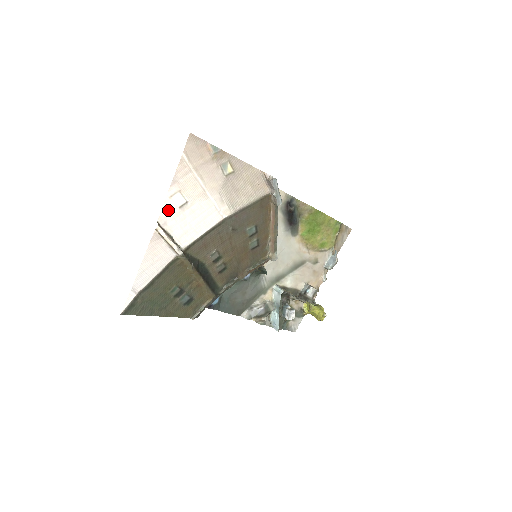
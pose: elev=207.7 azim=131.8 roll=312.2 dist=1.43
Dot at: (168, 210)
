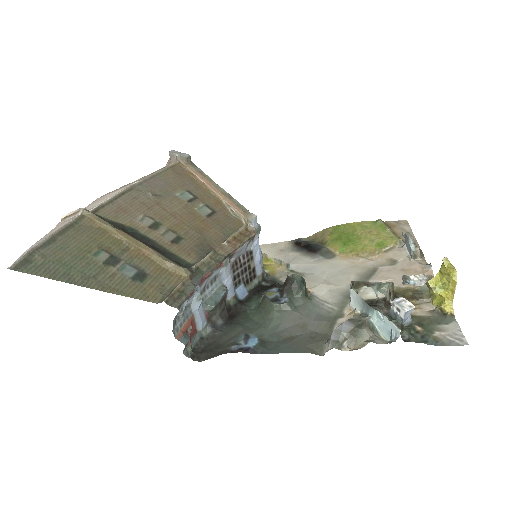
Dot at: occluded
